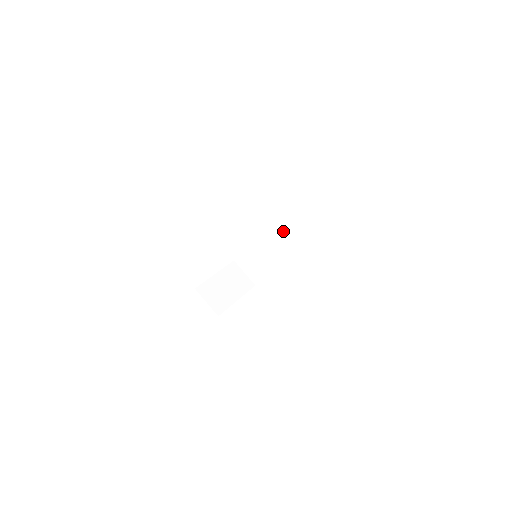
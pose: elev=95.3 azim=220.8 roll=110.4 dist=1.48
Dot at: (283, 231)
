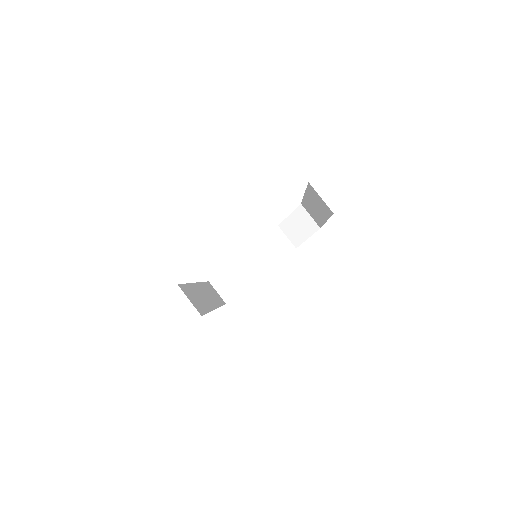
Dot at: (308, 210)
